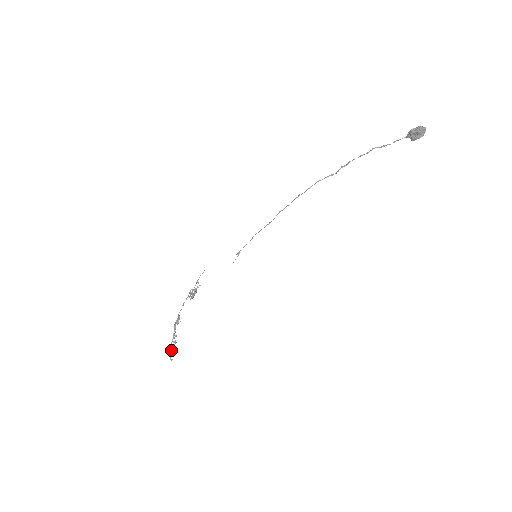
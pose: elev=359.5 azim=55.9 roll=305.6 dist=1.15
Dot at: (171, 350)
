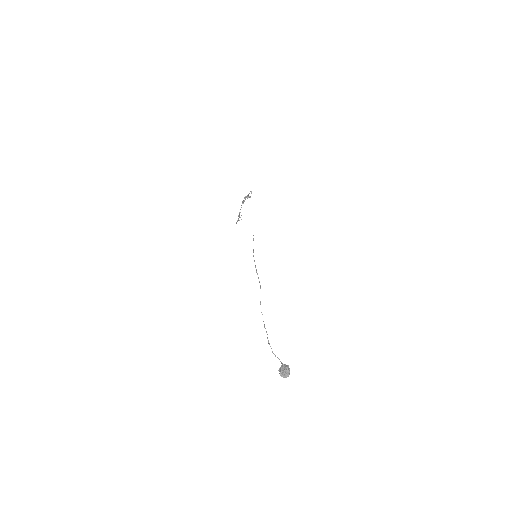
Dot at: (248, 196)
